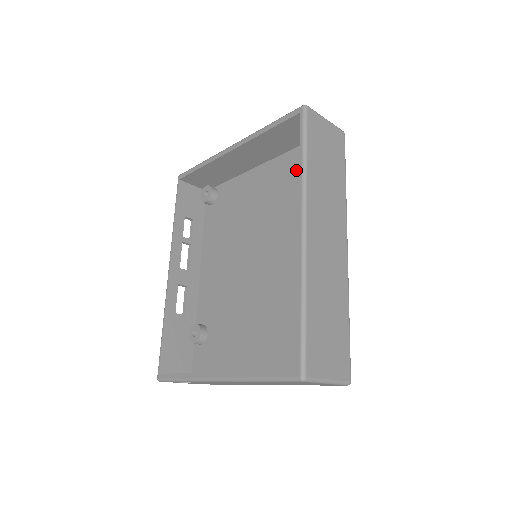
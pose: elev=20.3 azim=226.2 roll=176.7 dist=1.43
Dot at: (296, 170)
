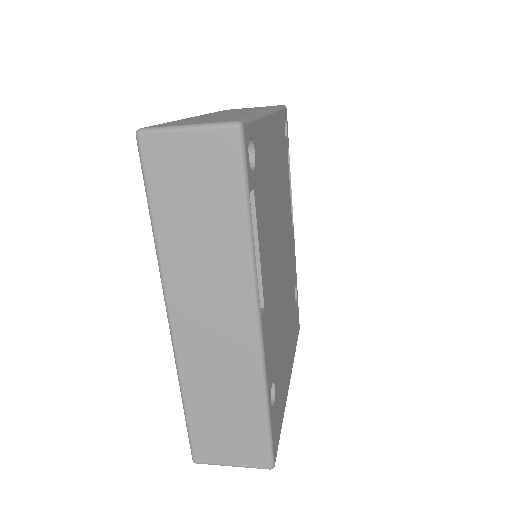
Dot at: occluded
